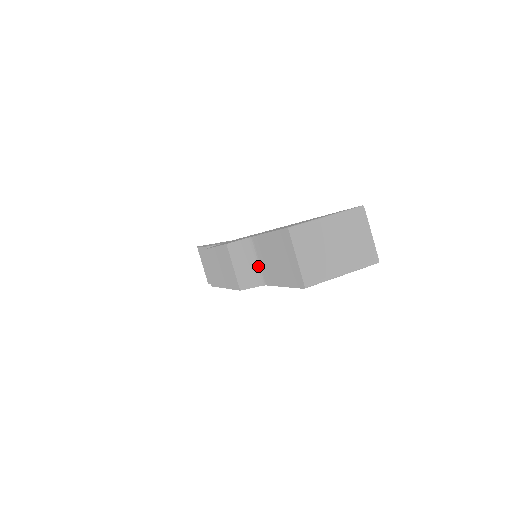
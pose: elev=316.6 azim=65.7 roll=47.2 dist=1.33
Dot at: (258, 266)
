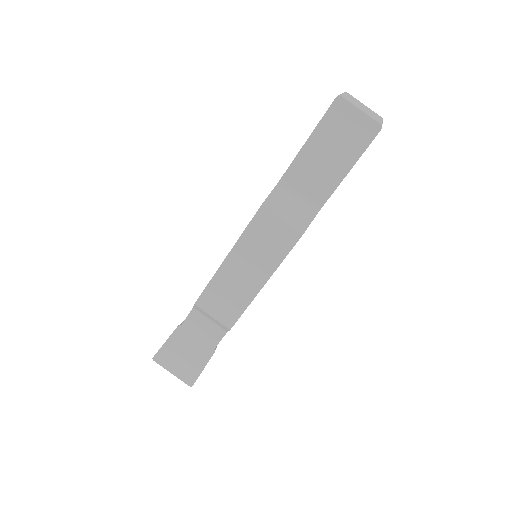
Dot at: (302, 200)
